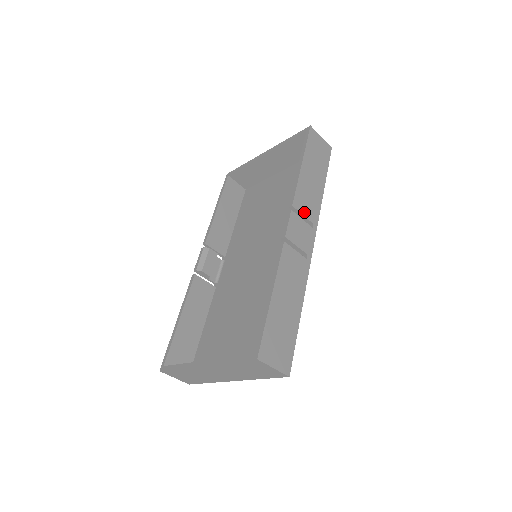
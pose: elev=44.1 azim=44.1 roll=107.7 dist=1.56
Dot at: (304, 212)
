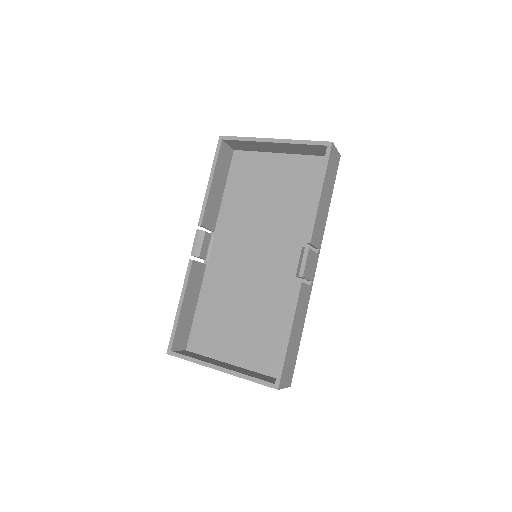
Dot at: (315, 243)
